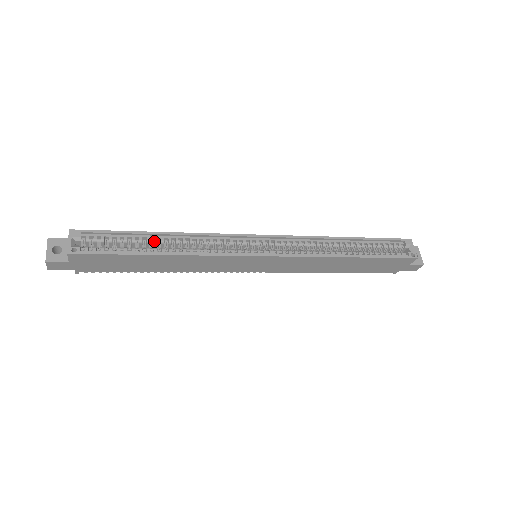
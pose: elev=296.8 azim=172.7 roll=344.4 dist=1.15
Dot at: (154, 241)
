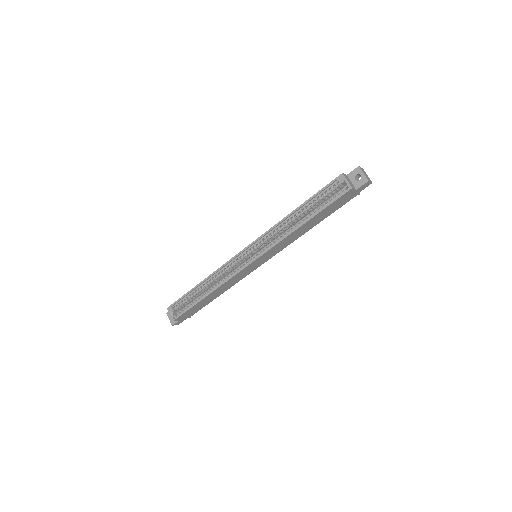
Dot at: (200, 290)
